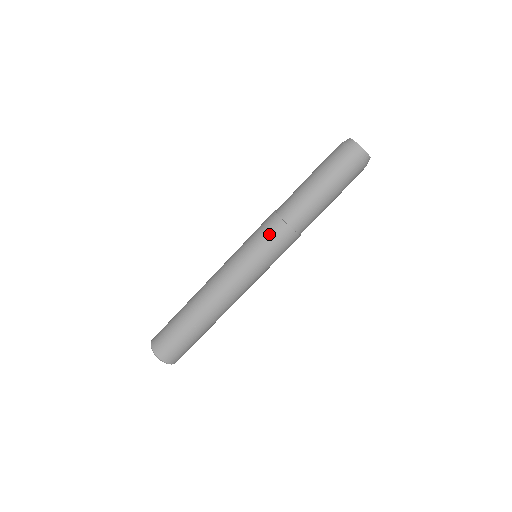
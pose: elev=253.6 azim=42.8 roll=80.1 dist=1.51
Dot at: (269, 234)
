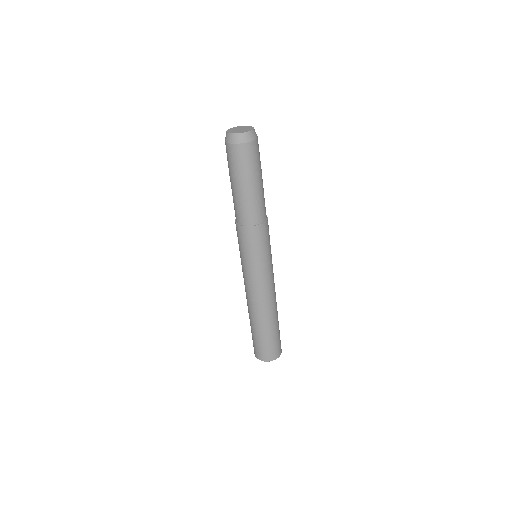
Dot at: occluded
